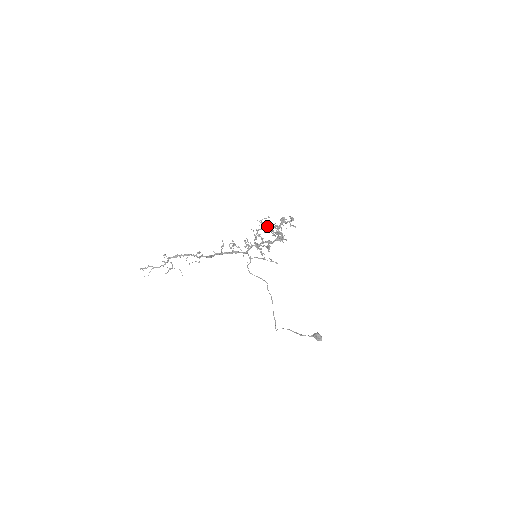
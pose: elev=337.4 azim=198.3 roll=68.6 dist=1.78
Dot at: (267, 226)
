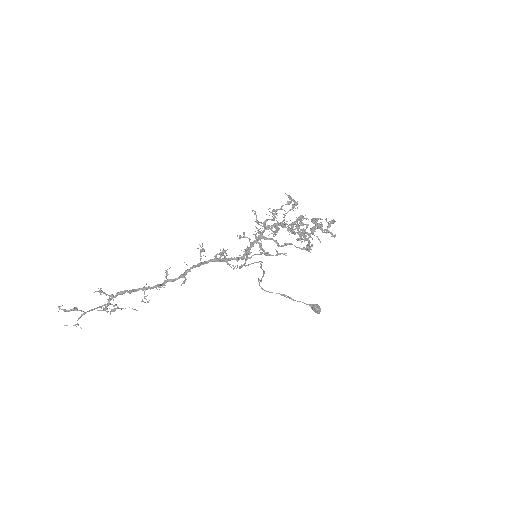
Dot at: (284, 223)
